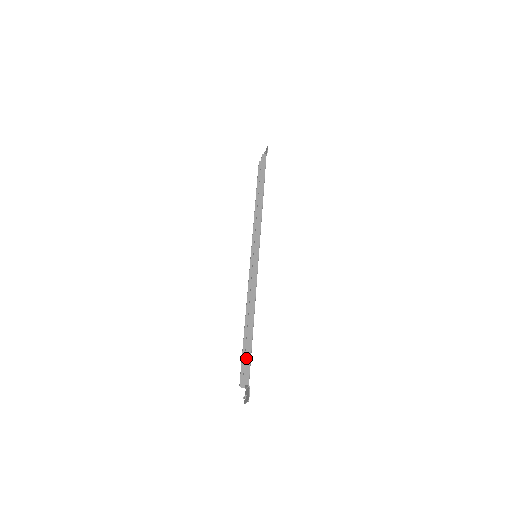
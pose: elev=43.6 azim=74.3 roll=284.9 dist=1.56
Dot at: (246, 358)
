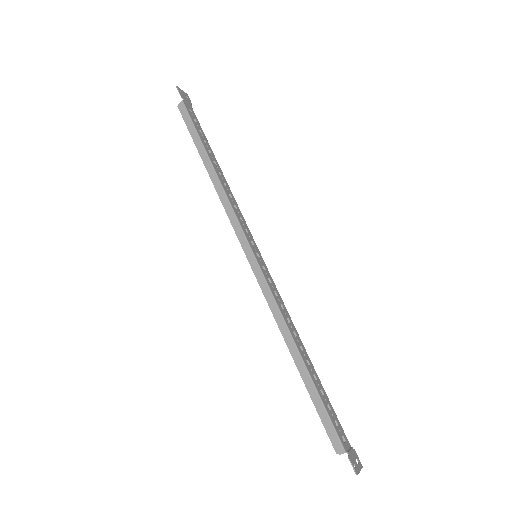
Dot at: (321, 416)
